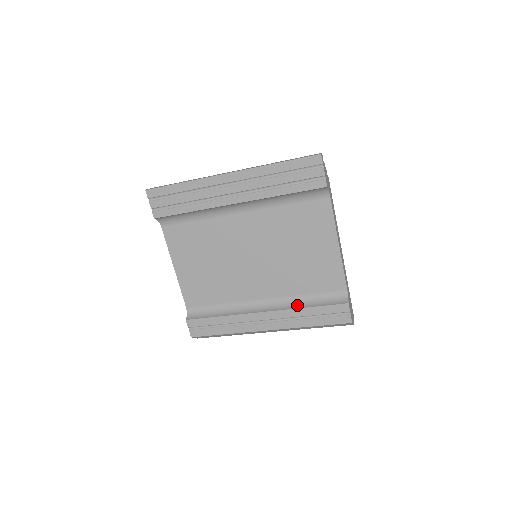
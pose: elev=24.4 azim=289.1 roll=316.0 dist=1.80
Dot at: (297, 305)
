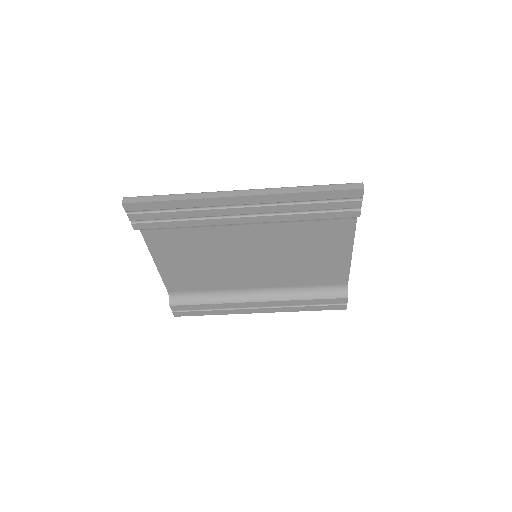
Dot at: (295, 296)
